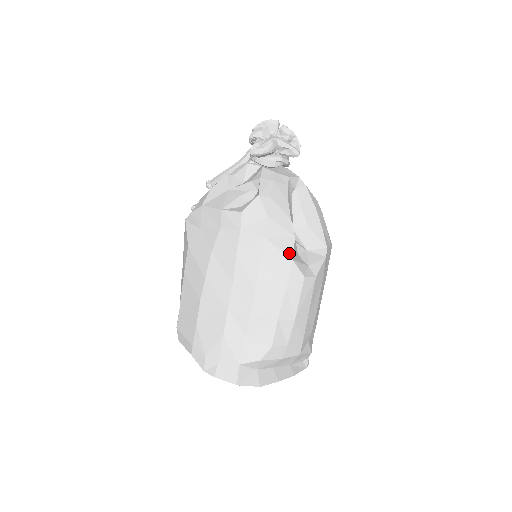
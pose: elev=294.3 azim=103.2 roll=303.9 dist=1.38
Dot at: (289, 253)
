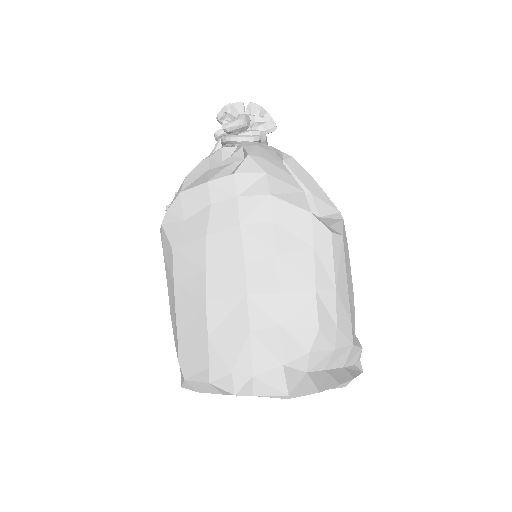
Dot at: (304, 207)
